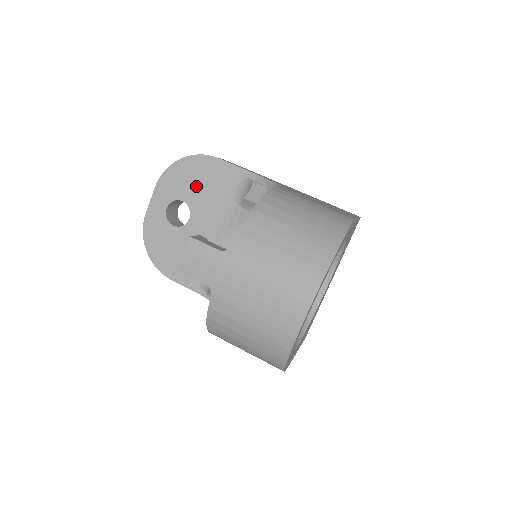
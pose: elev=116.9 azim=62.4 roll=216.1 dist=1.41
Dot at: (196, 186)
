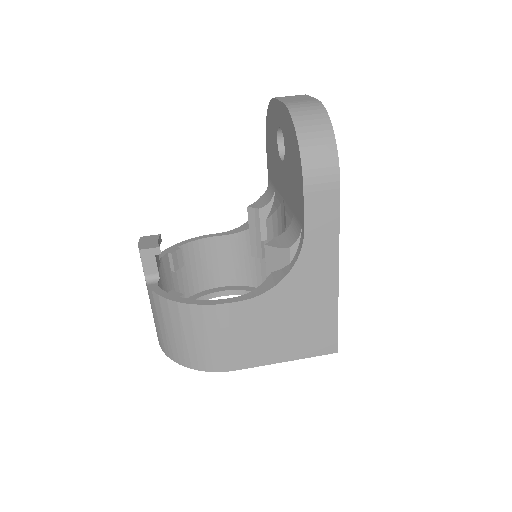
Dot at: (291, 164)
